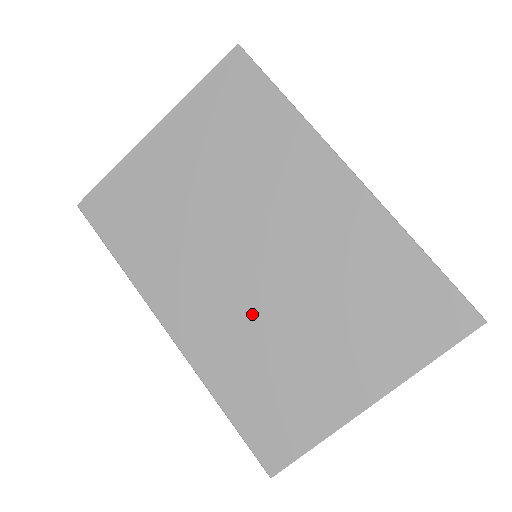
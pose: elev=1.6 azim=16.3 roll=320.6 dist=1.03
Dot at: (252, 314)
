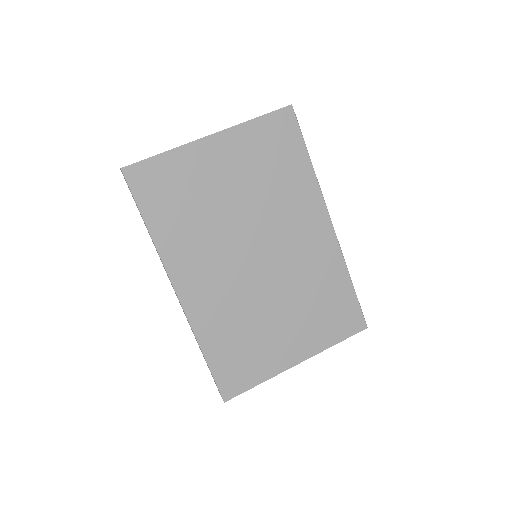
Dot at: (244, 295)
